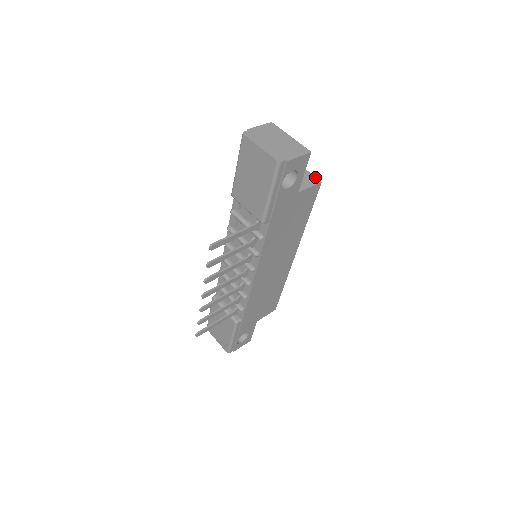
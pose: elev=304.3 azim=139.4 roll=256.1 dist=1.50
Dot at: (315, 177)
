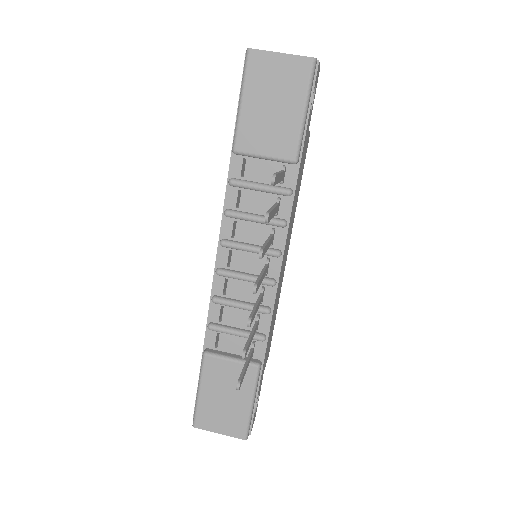
Dot at: occluded
